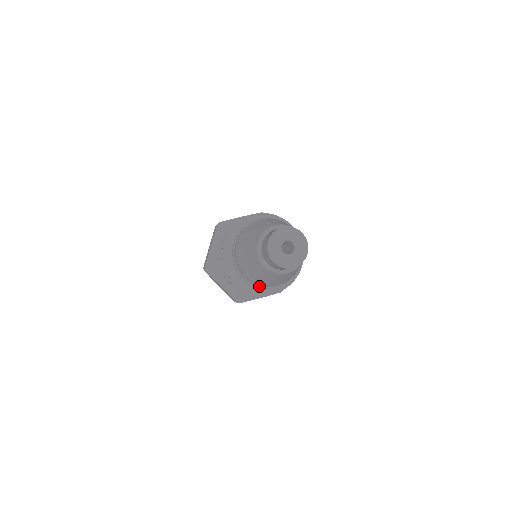
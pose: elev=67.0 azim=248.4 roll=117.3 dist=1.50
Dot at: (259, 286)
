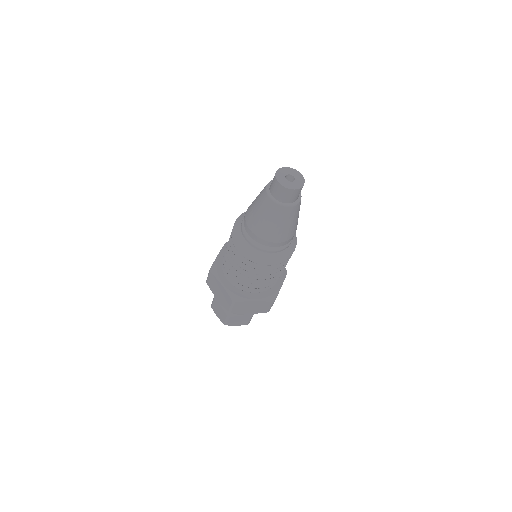
Dot at: (259, 250)
